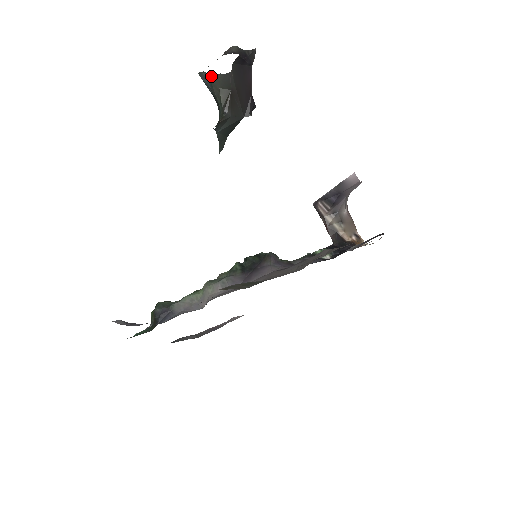
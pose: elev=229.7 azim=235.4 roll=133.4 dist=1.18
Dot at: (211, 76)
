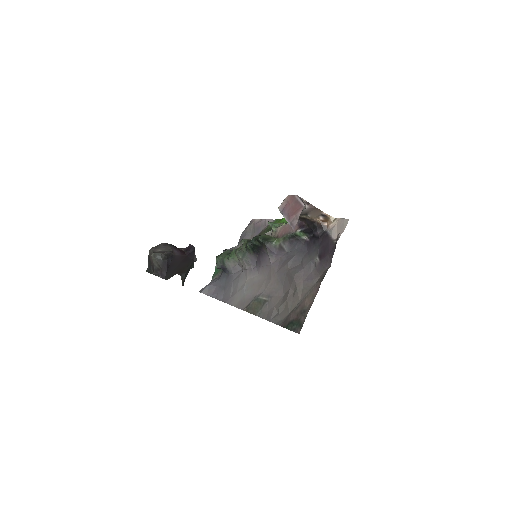
Dot at: occluded
